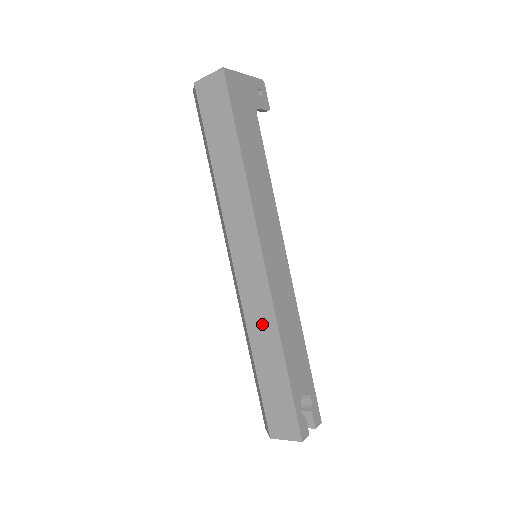
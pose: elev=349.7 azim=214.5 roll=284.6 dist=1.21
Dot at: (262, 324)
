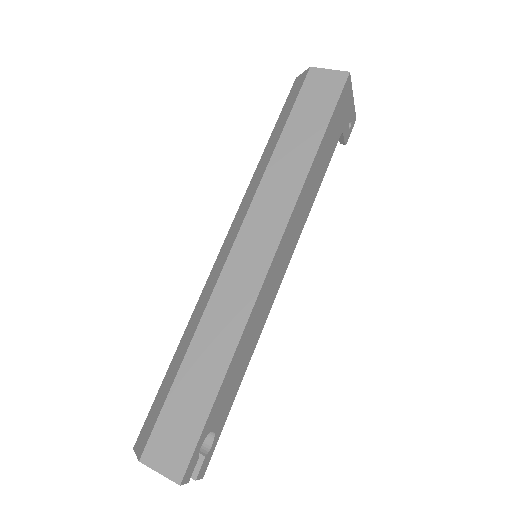
Dot at: (224, 324)
